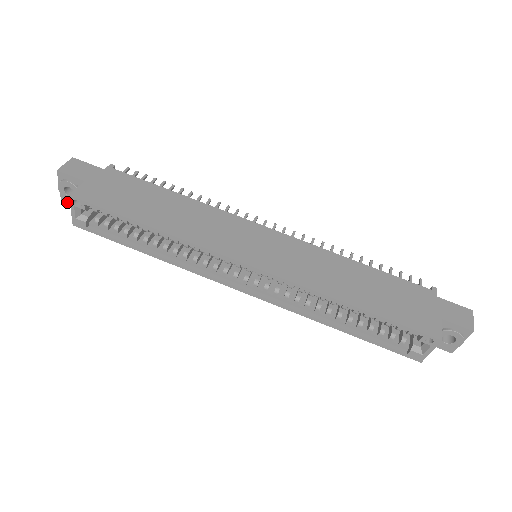
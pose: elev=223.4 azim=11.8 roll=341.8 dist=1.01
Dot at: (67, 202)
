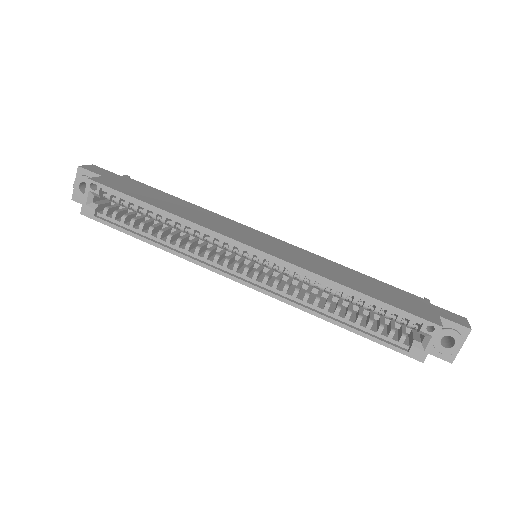
Dot at: (77, 201)
